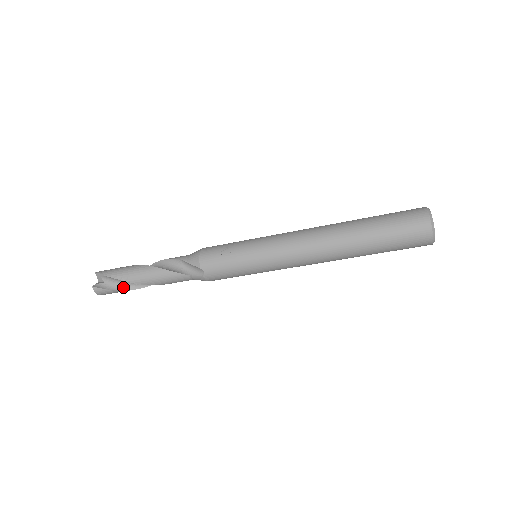
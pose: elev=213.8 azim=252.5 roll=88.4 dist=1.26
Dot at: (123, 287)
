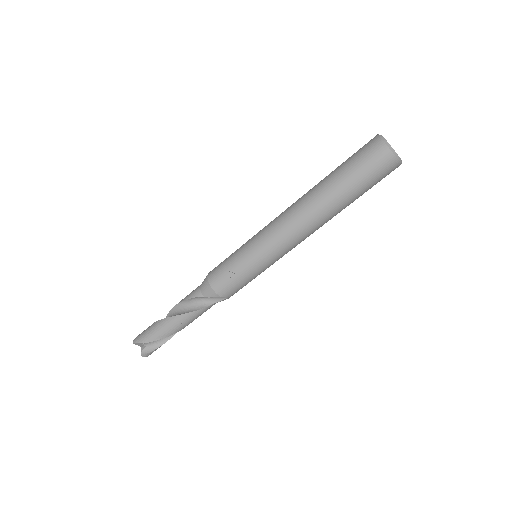
Dot at: (164, 339)
